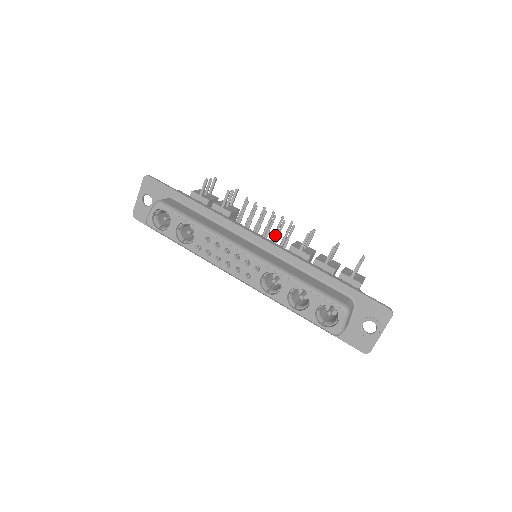
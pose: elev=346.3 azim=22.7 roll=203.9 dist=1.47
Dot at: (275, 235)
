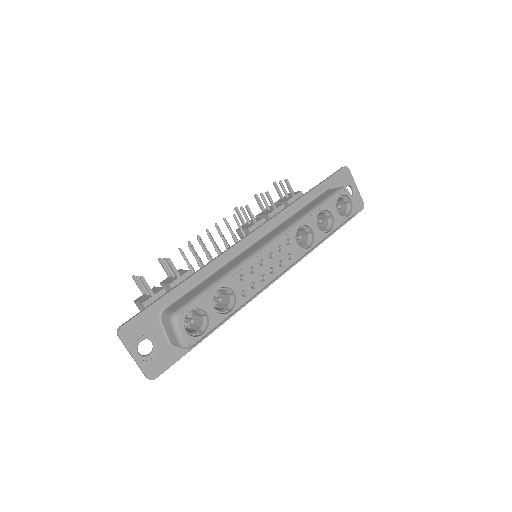
Dot at: occluded
